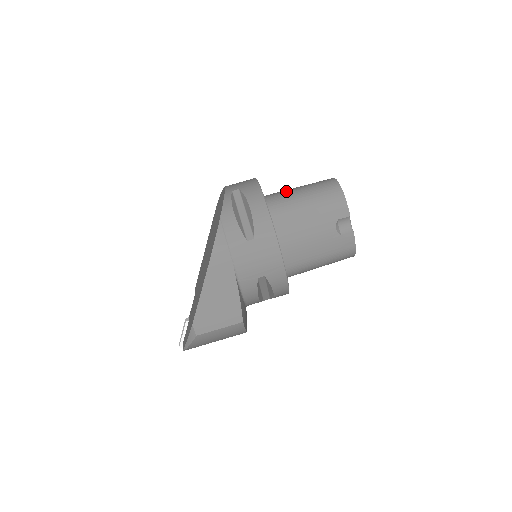
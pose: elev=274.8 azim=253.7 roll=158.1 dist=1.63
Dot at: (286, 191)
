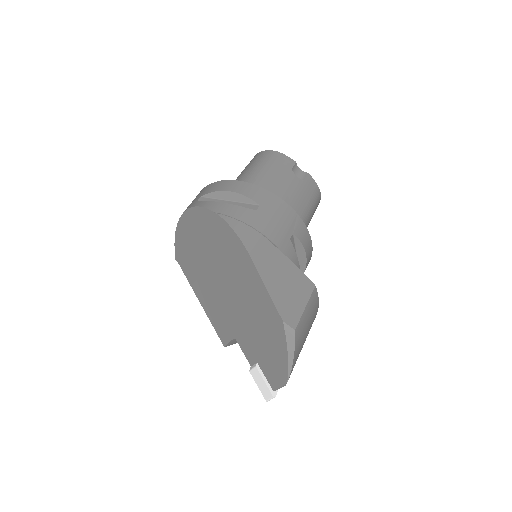
Dot at: occluded
